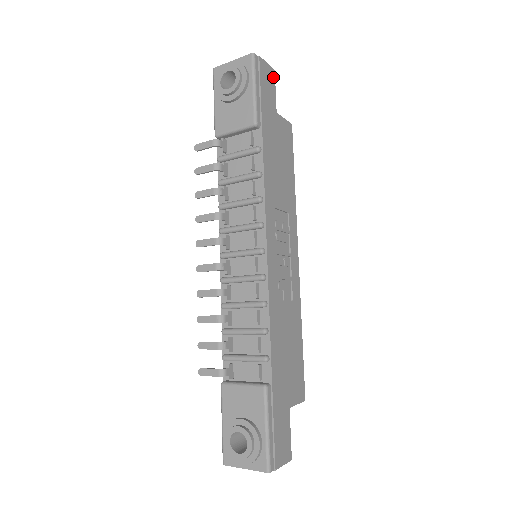
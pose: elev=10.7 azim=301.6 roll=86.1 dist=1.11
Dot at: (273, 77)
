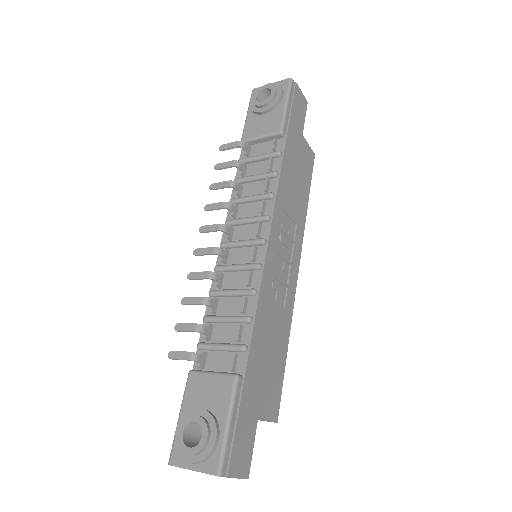
Dot at: (305, 106)
